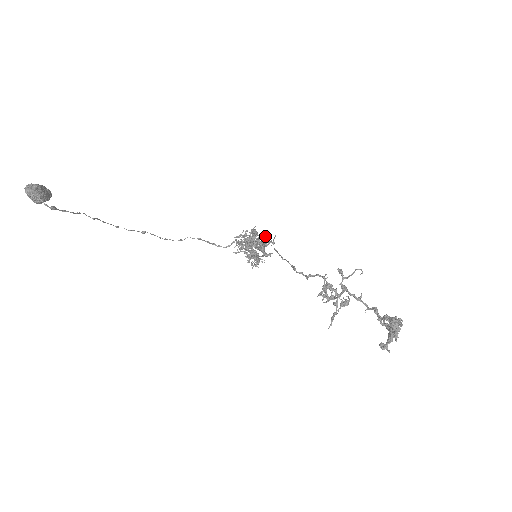
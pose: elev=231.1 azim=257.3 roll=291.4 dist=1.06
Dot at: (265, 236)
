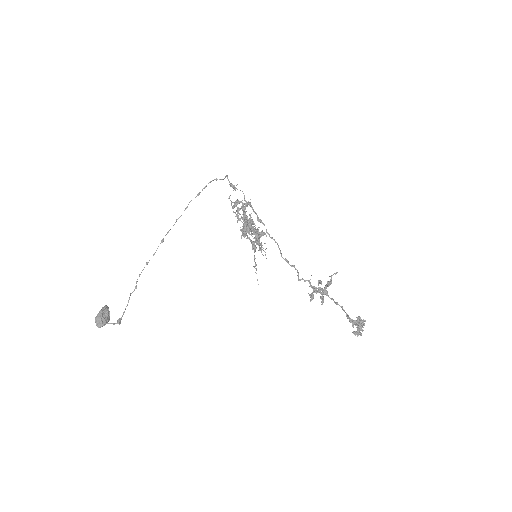
Dot at: (256, 233)
